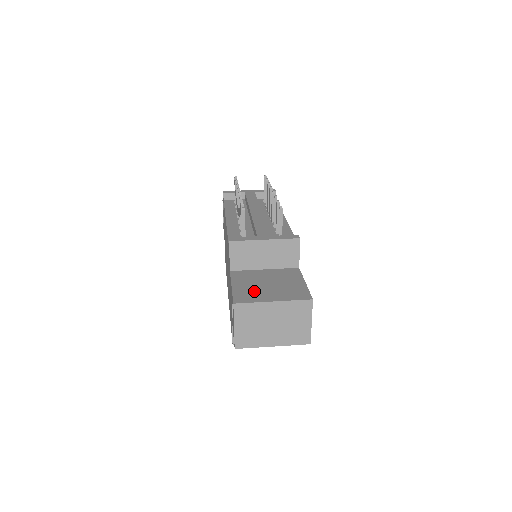
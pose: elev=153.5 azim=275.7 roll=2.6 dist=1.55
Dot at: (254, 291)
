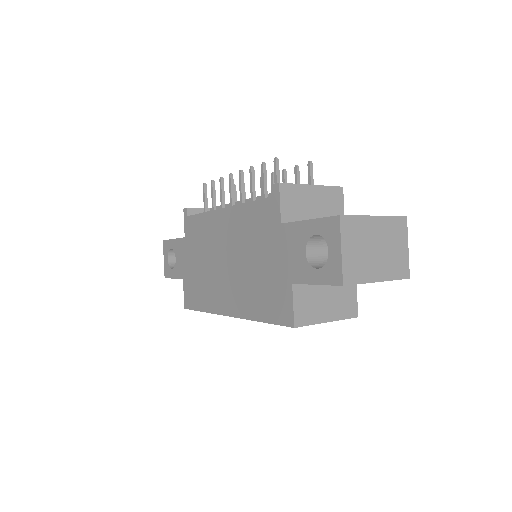
Dot at: occluded
